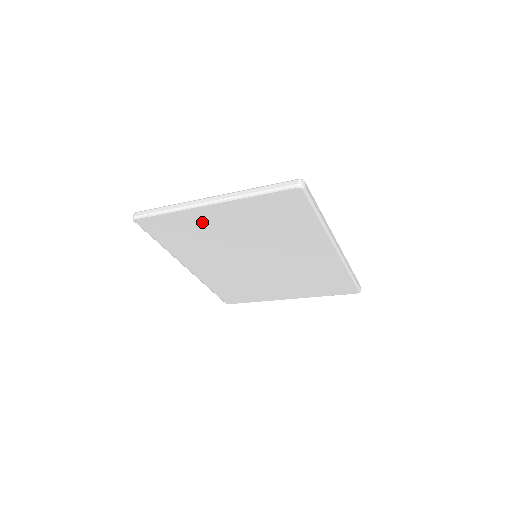
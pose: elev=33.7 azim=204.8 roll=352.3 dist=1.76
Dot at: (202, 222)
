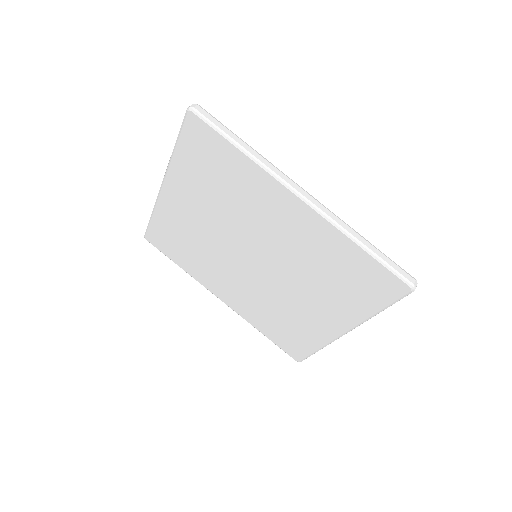
Dot at: (177, 216)
